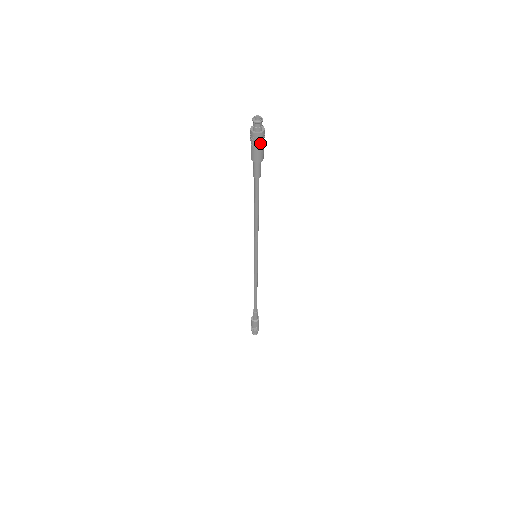
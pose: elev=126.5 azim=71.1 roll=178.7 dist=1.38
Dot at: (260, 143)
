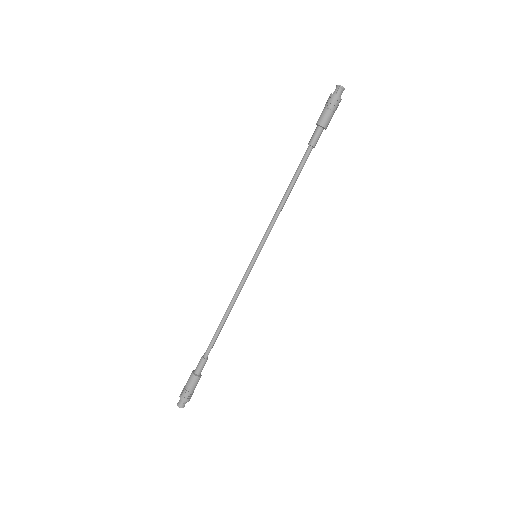
Dot at: (334, 107)
